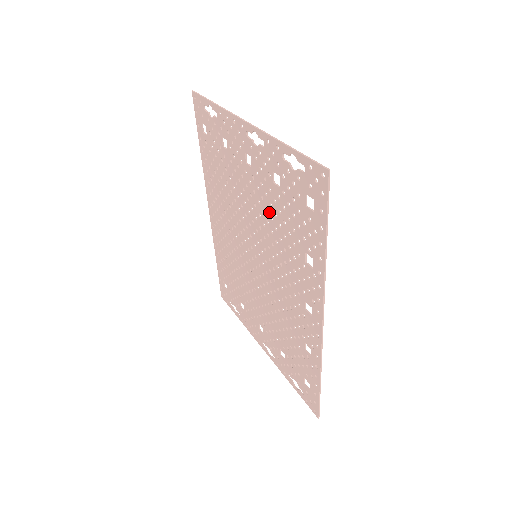
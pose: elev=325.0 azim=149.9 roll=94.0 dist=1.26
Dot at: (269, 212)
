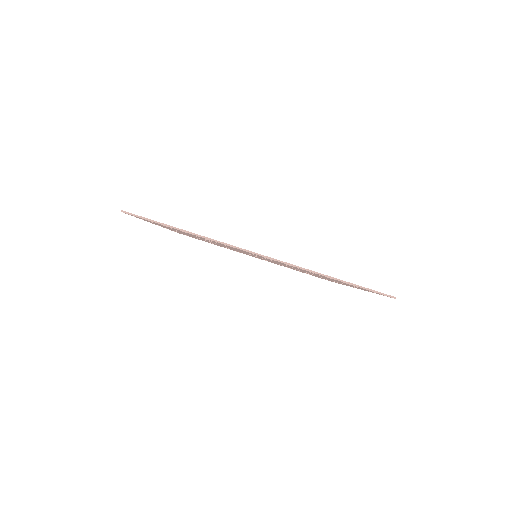
Dot at: occluded
